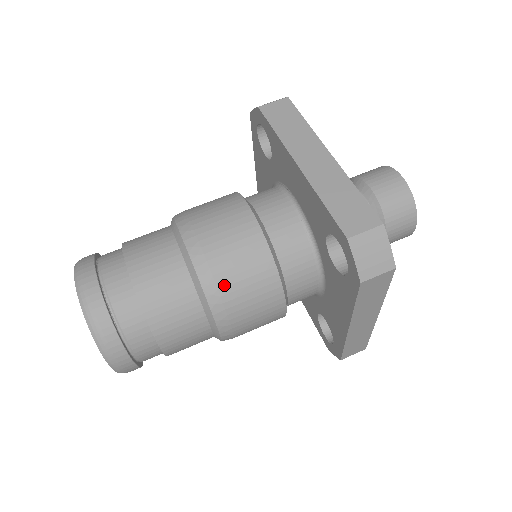
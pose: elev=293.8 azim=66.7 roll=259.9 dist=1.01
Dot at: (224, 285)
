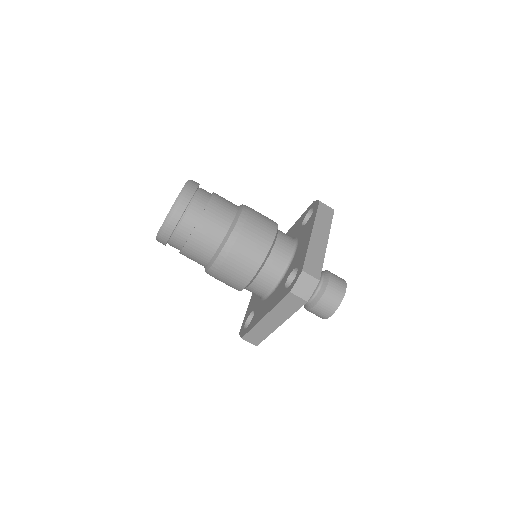
Dot at: occluded
